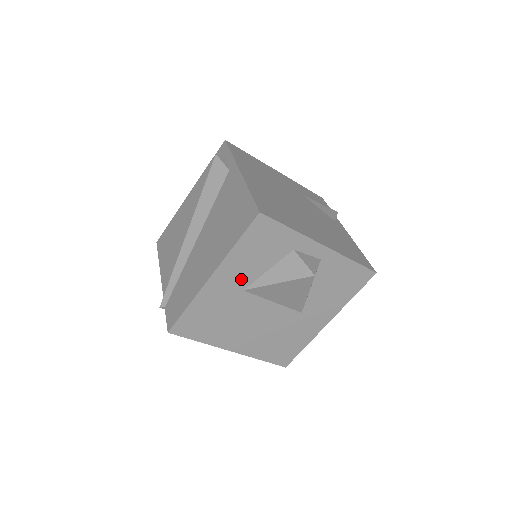
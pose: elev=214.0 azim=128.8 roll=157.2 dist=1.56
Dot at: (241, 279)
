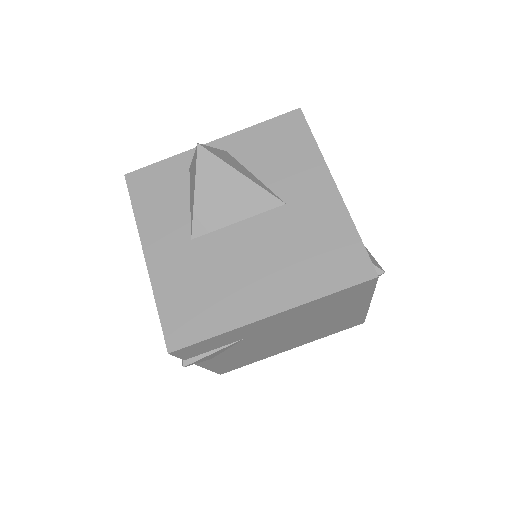
Dot at: (176, 233)
